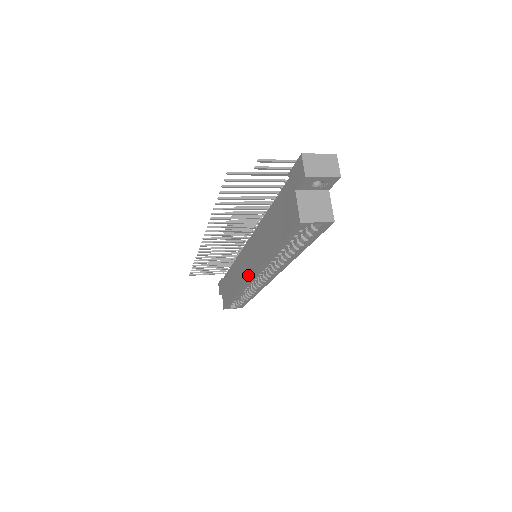
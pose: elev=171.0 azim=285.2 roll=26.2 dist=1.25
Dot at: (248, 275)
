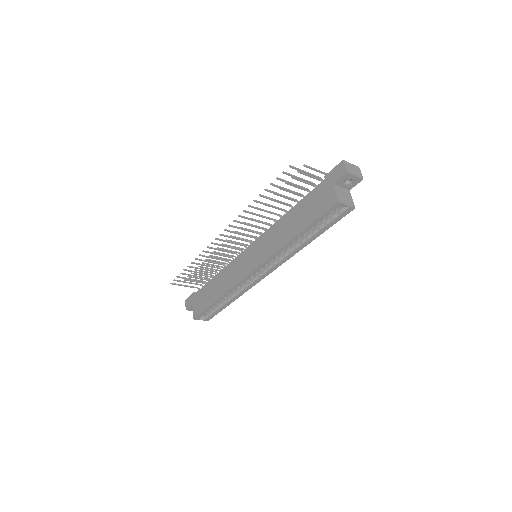
Dot at: (251, 268)
